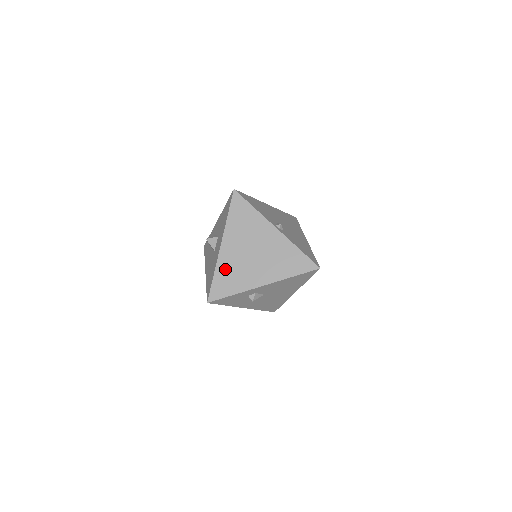
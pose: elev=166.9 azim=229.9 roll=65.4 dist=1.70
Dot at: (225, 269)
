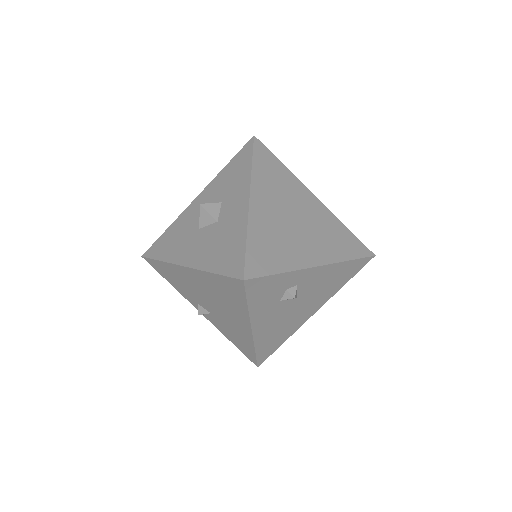
Dot at: (262, 232)
